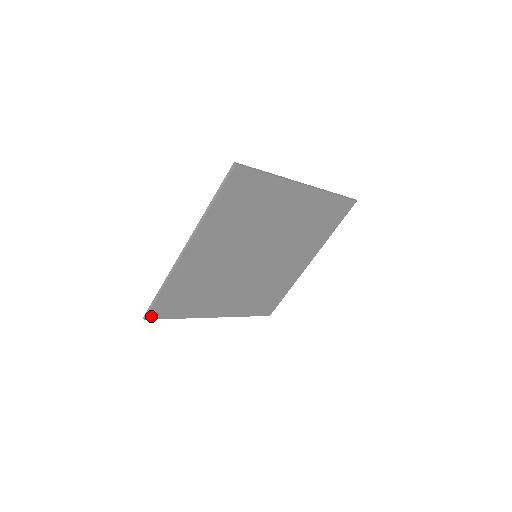
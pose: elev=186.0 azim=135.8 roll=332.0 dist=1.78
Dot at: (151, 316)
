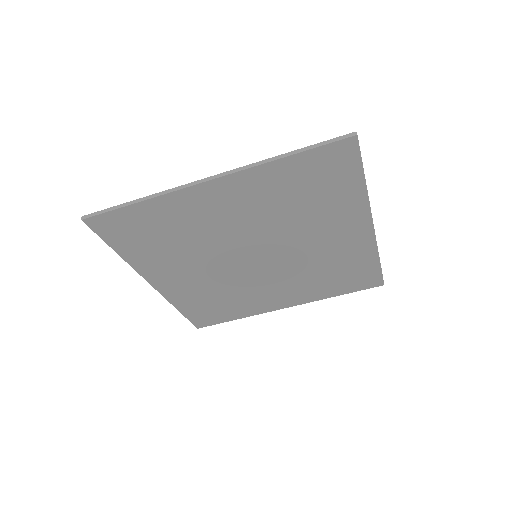
Dot at: (93, 223)
